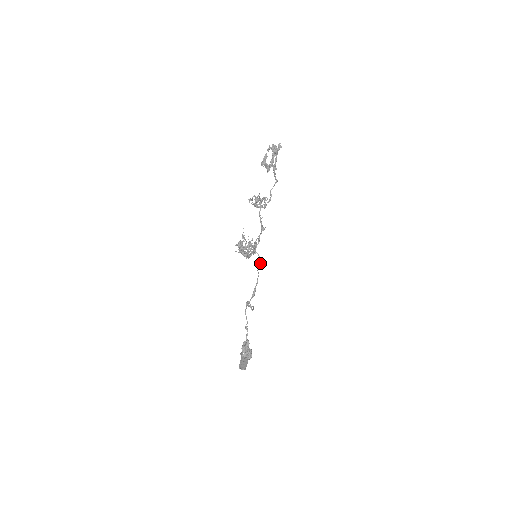
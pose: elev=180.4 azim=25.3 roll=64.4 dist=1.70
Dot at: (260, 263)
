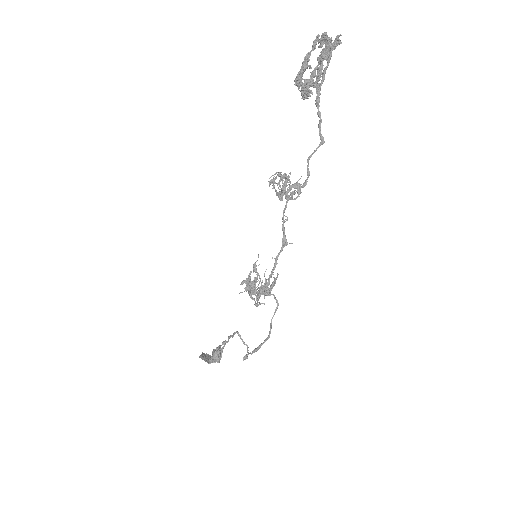
Dot at: occluded
